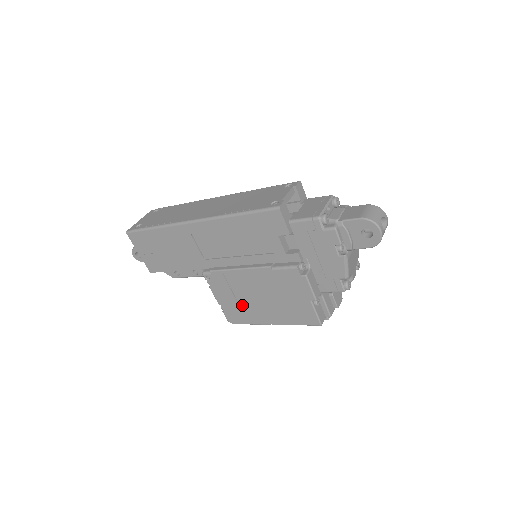
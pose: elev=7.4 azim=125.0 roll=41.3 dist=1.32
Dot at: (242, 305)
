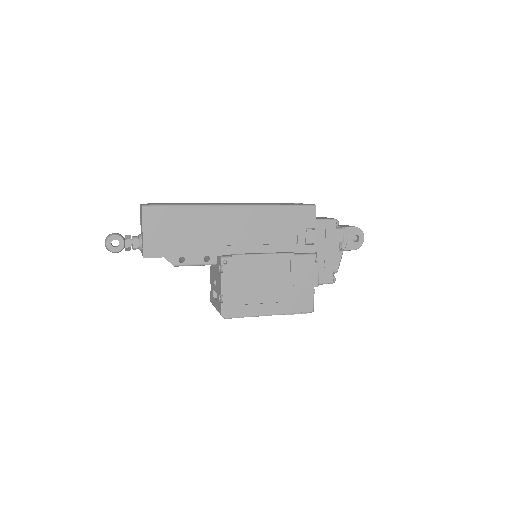
Dot at: (247, 294)
